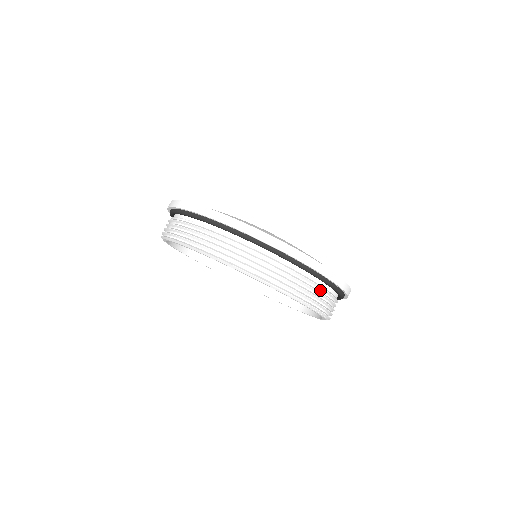
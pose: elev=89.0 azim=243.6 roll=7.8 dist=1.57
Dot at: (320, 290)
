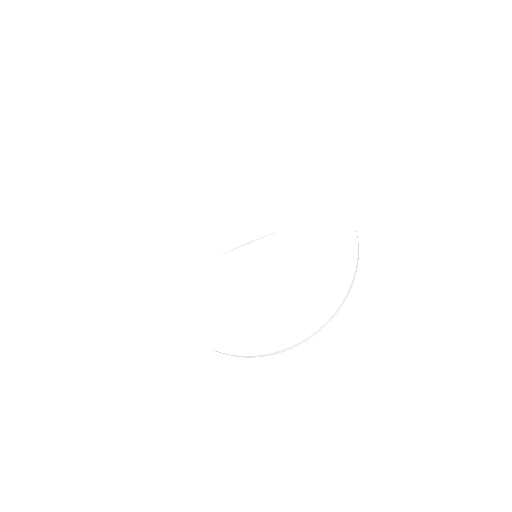
Dot at: occluded
